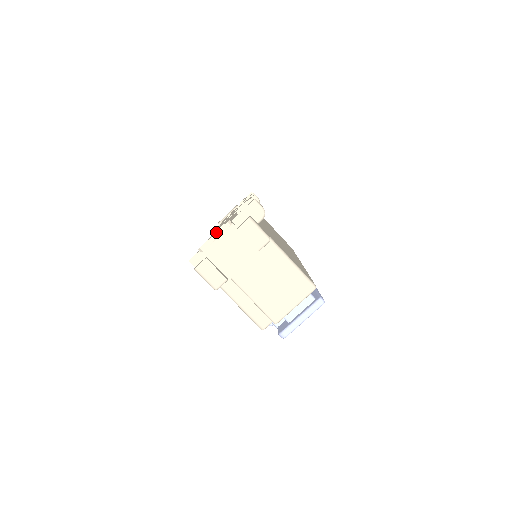
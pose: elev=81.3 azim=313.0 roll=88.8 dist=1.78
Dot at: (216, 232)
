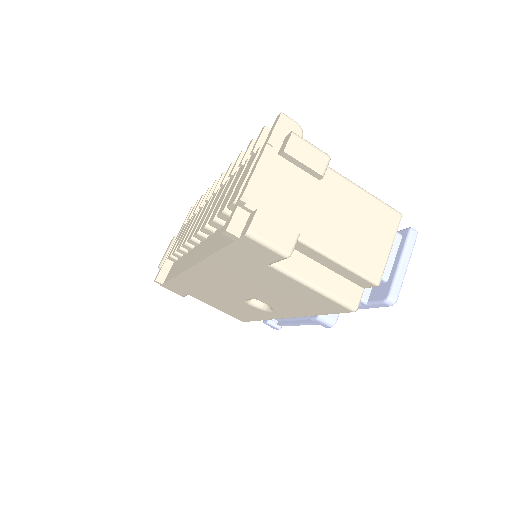
Dot at: (257, 163)
